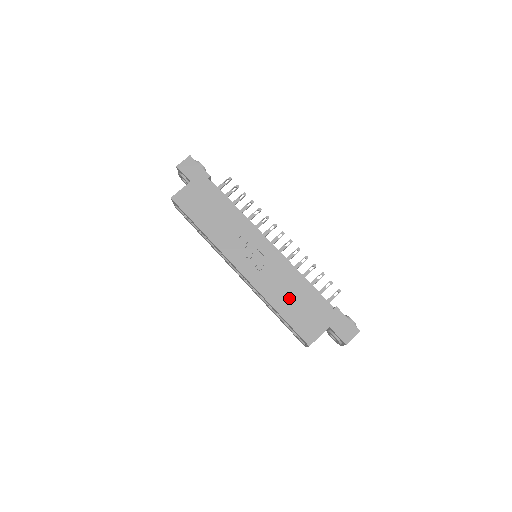
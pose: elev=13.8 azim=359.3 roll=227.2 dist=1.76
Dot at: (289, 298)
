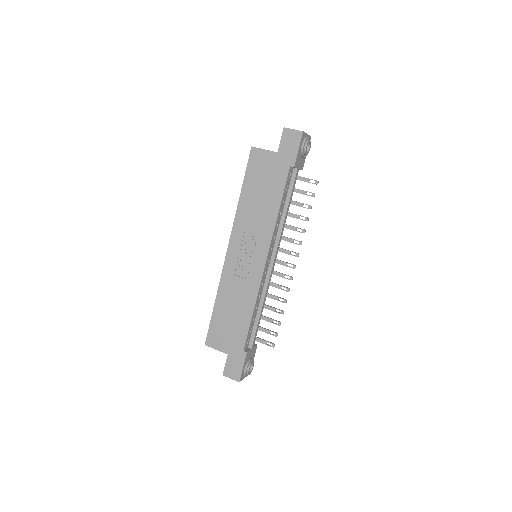
Dot at: (230, 308)
